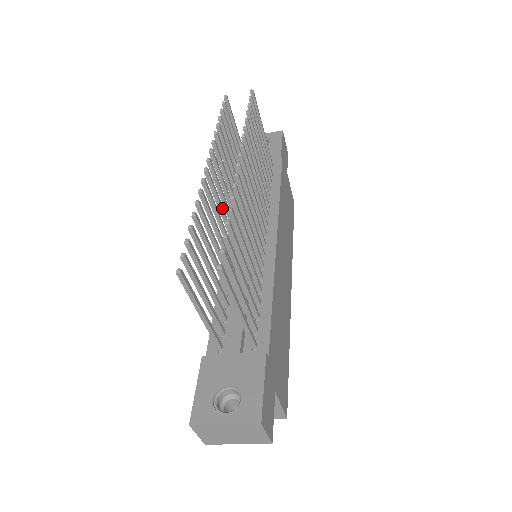
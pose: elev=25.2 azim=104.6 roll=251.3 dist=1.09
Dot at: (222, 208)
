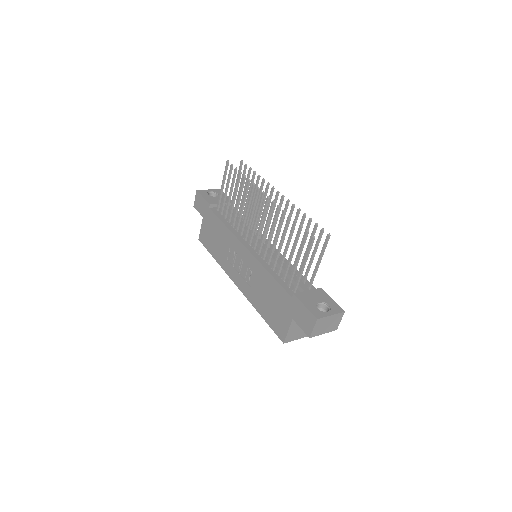
Dot at: occluded
